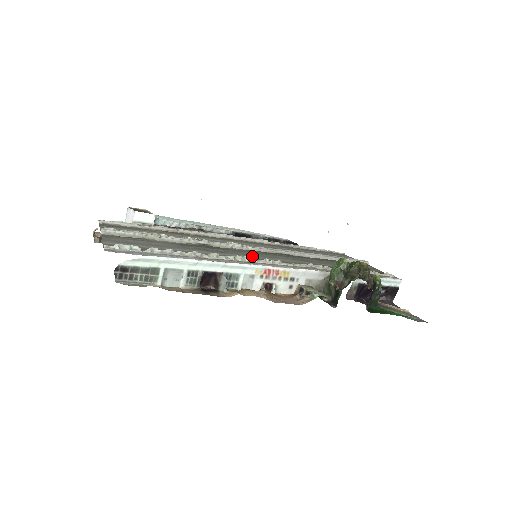
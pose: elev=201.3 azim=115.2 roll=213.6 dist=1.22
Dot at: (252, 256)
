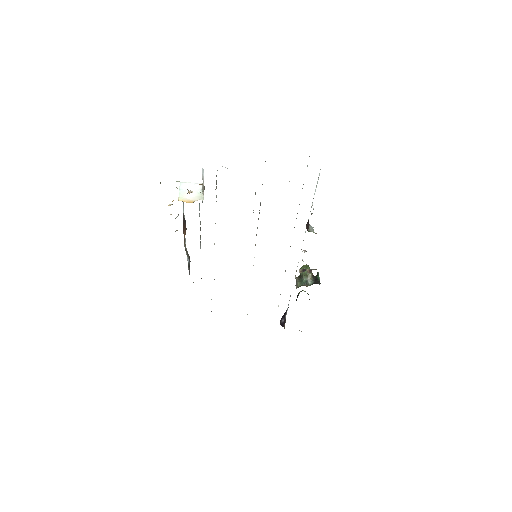
Dot at: occluded
